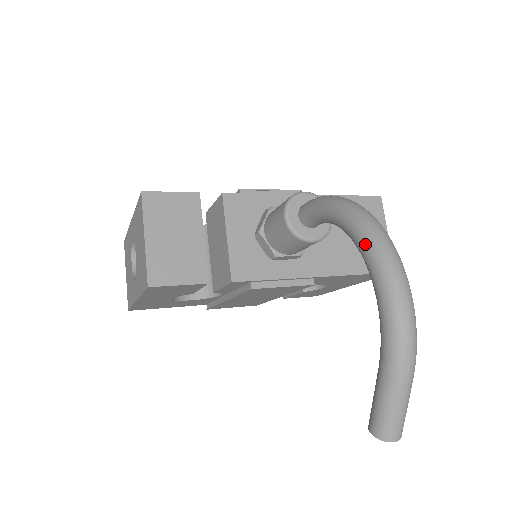
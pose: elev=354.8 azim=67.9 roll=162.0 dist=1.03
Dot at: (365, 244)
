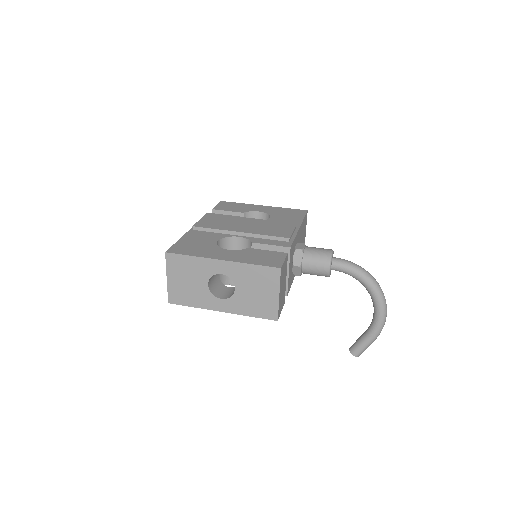
Dot at: (380, 298)
